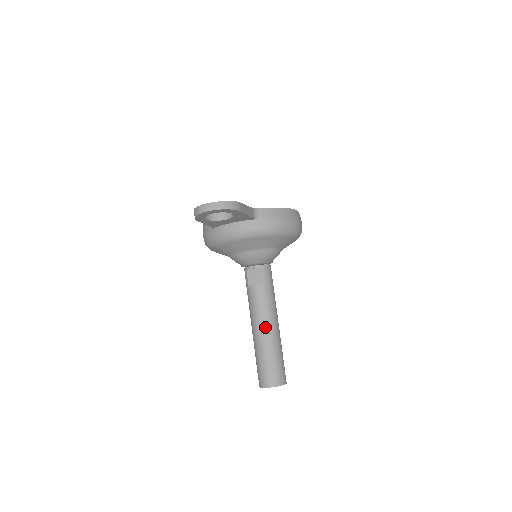
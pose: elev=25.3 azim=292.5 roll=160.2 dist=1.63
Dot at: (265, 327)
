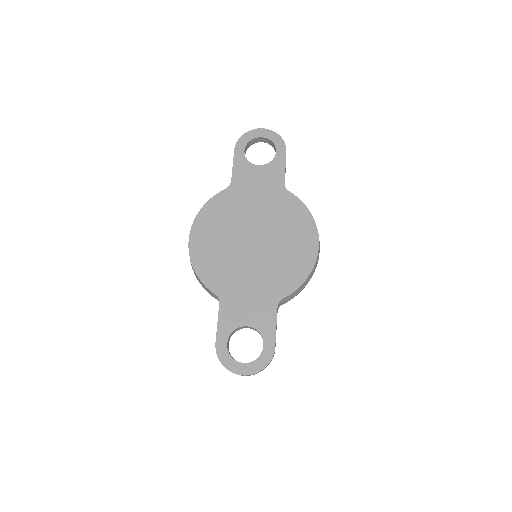
Dot at: occluded
